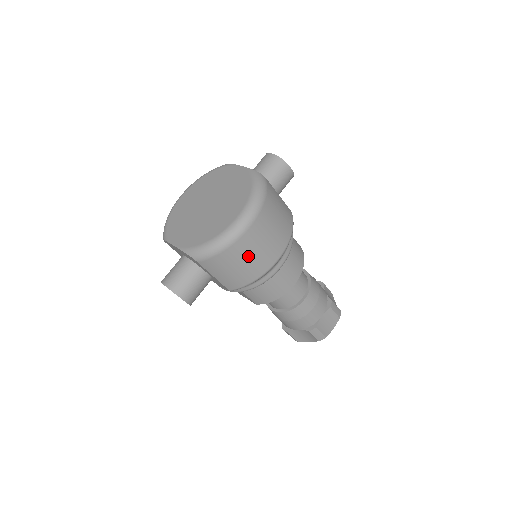
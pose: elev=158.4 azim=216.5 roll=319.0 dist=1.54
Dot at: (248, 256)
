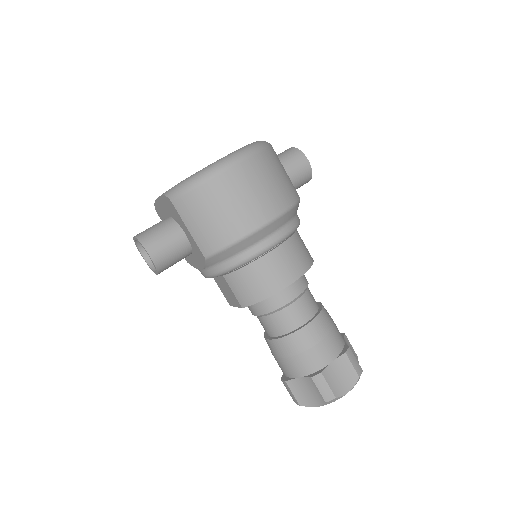
Dot at: (228, 202)
